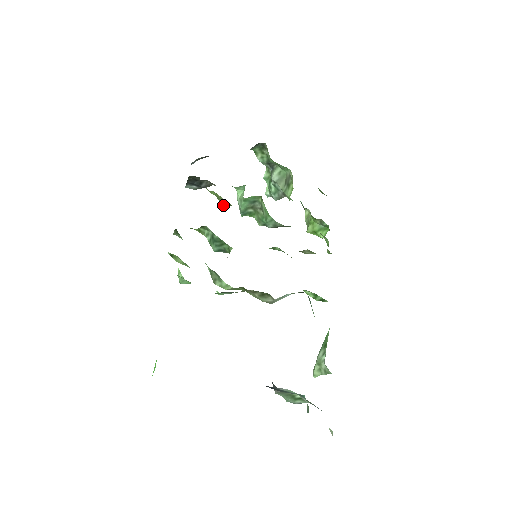
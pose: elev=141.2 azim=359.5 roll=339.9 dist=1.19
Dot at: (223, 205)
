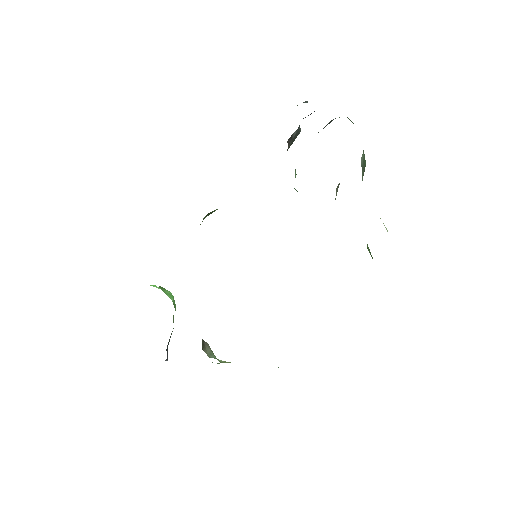
Dot at: occluded
